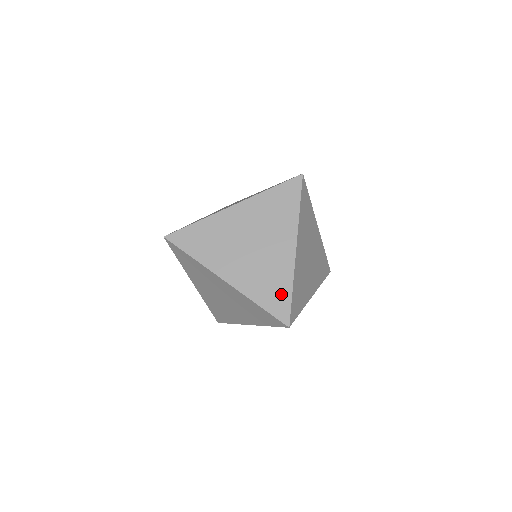
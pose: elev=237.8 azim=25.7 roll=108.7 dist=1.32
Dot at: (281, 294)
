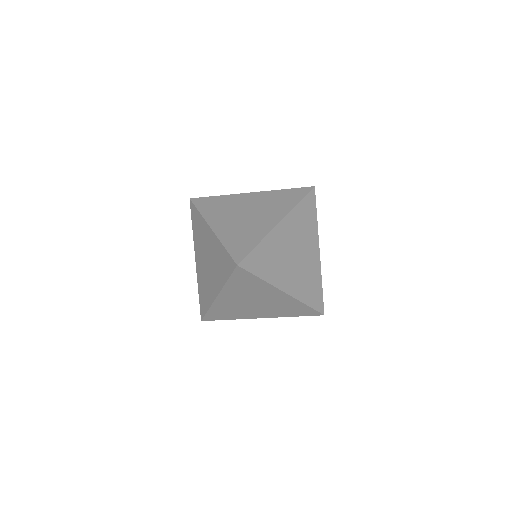
Dot at: (247, 244)
